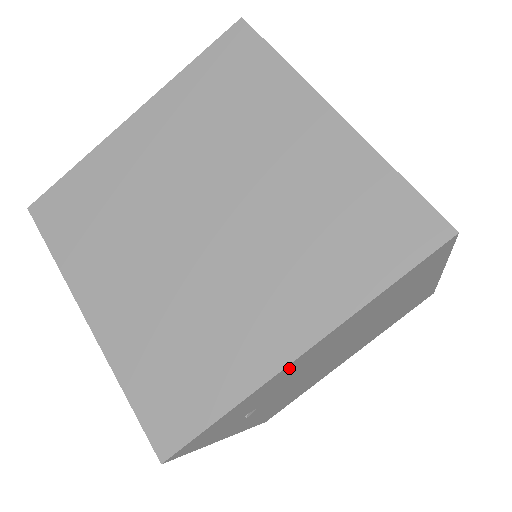
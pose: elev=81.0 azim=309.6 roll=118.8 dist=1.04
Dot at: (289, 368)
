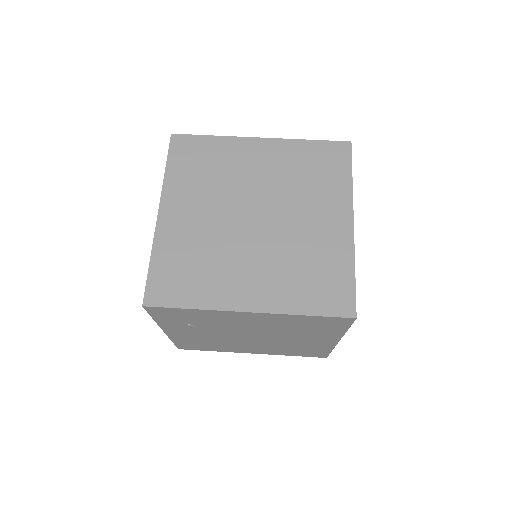
Dot at: (235, 314)
